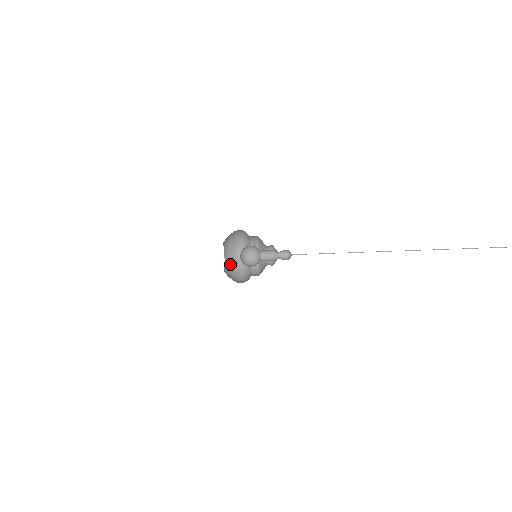
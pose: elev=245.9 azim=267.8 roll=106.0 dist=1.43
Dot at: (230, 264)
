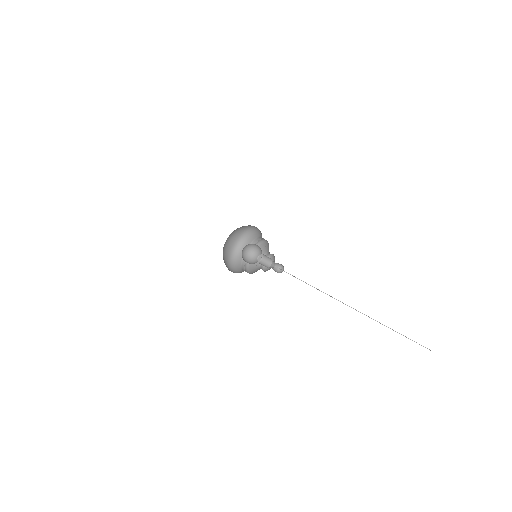
Dot at: (225, 250)
